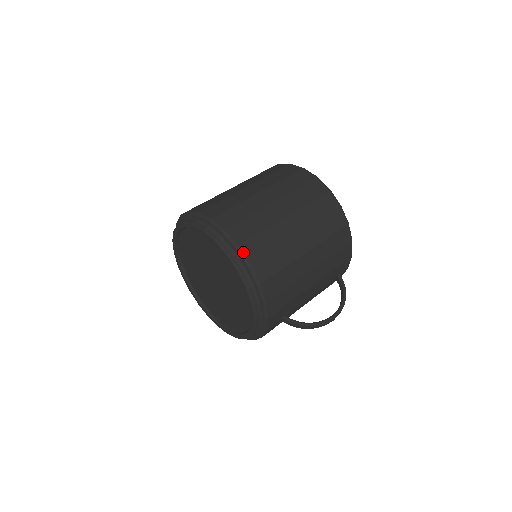
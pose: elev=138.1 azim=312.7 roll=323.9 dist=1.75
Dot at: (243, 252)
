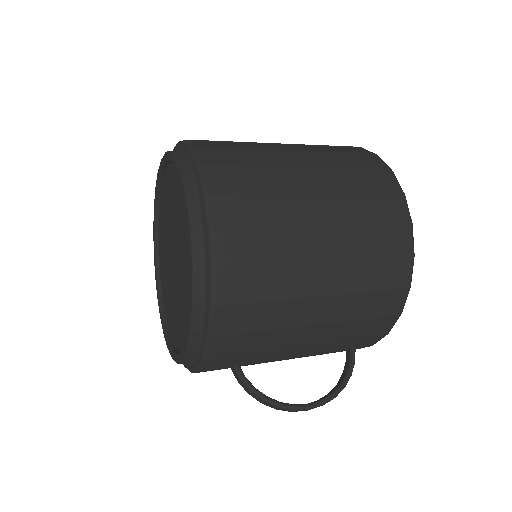
Dot at: (216, 243)
